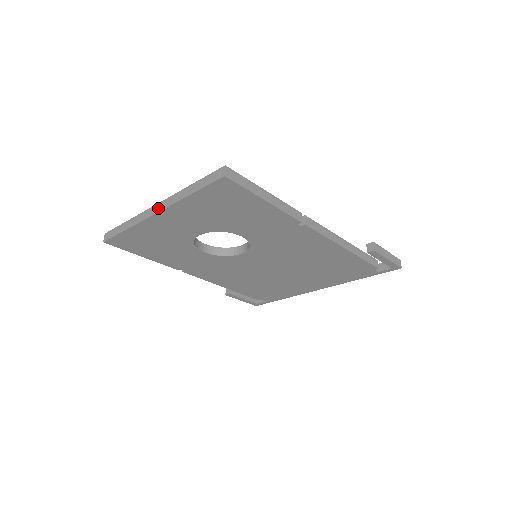
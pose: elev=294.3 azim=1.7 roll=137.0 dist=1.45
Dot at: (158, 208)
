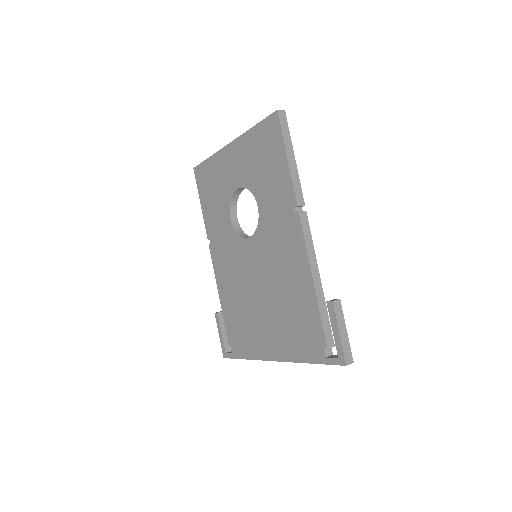
Dot at: occluded
